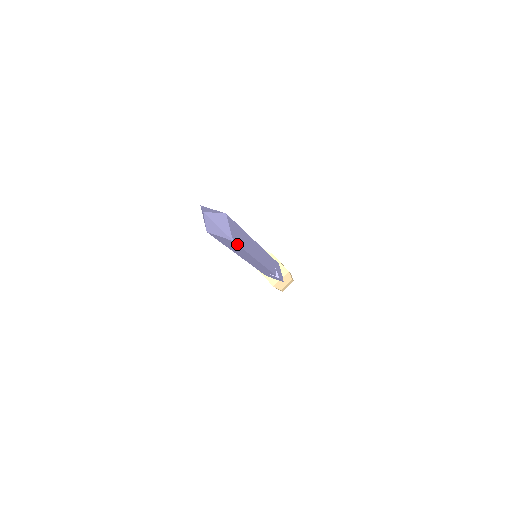
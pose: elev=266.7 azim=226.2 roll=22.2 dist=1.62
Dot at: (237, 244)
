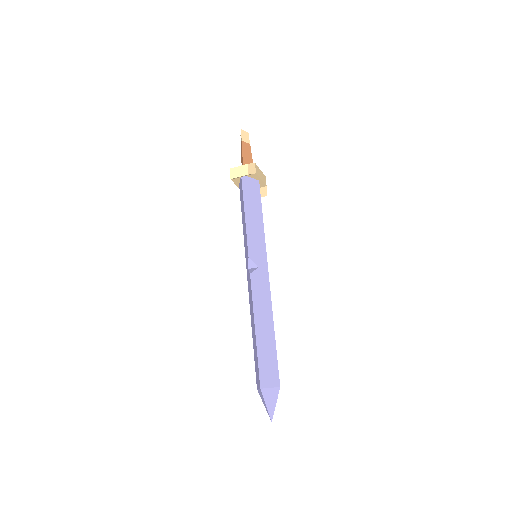
Dot at: occluded
